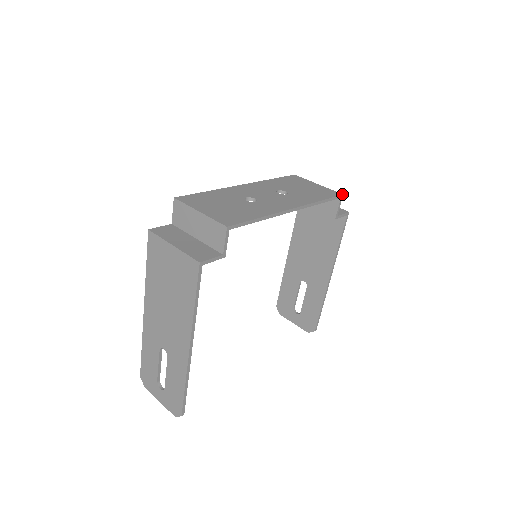
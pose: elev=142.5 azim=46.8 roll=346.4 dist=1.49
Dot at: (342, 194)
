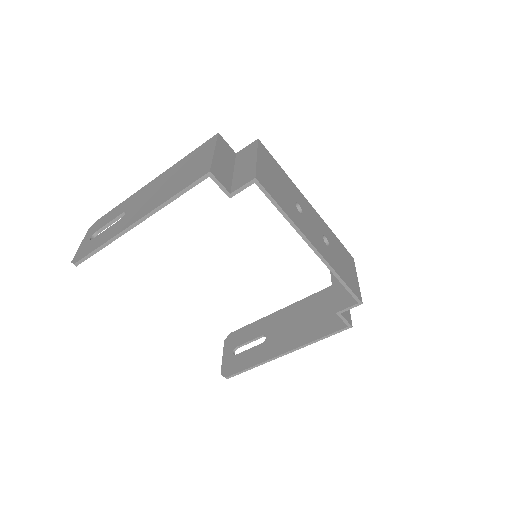
Dot at: (362, 302)
